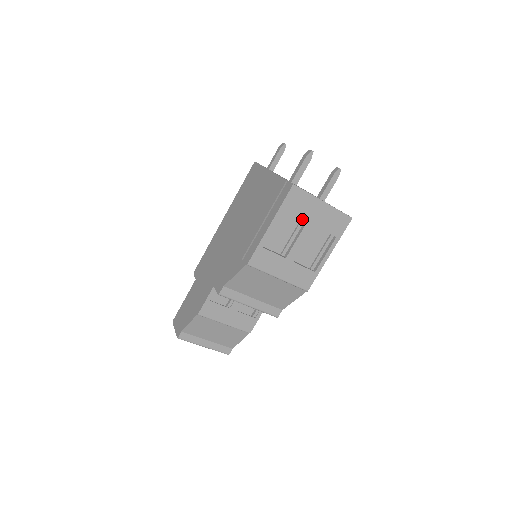
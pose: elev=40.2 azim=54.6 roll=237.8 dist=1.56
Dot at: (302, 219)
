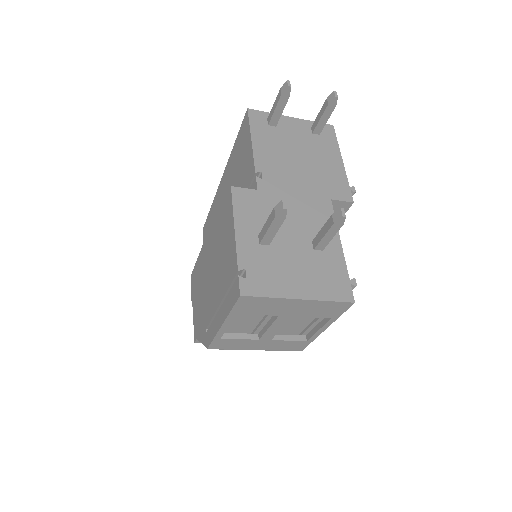
Dot at: occluded
